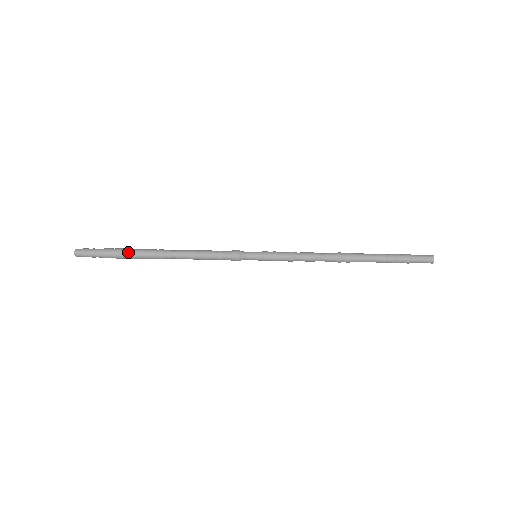
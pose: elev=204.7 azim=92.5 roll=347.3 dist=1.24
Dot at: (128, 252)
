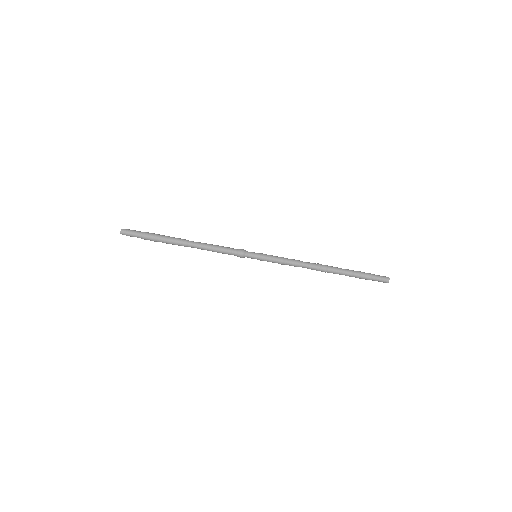
Dot at: (161, 236)
